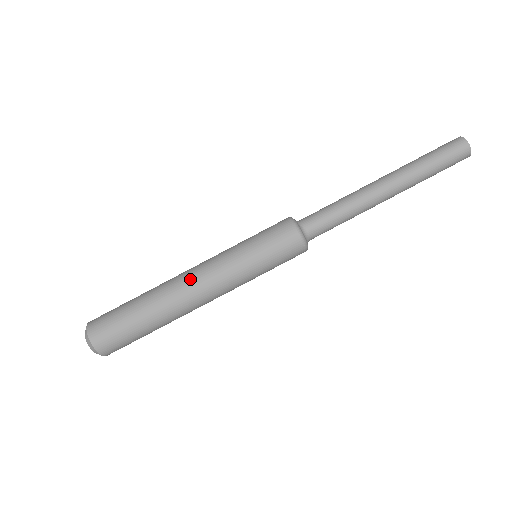
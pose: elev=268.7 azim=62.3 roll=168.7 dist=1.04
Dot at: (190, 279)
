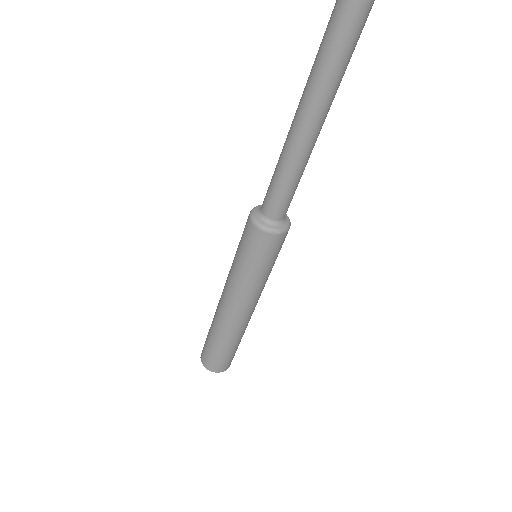
Dot at: (223, 304)
